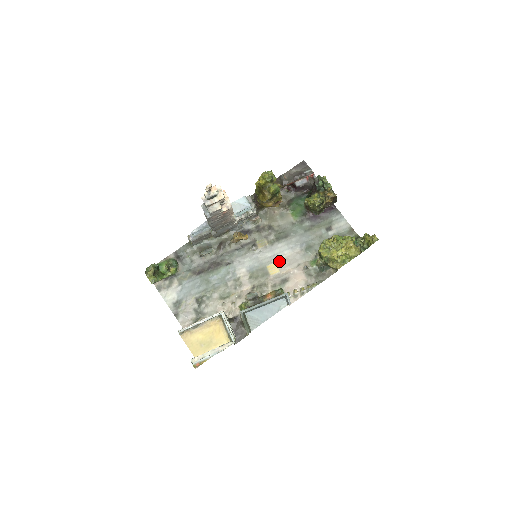
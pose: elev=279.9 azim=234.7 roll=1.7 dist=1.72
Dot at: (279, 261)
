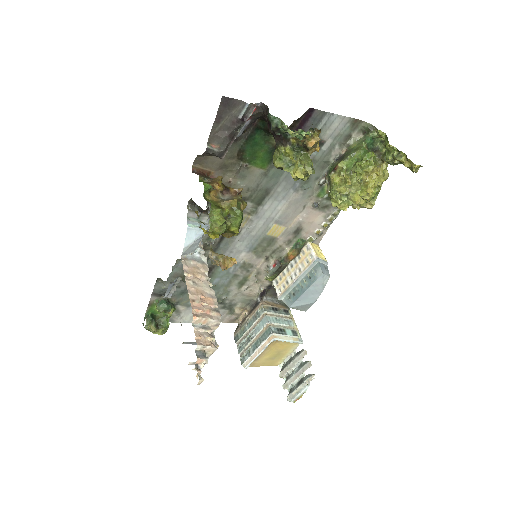
Dot at: (278, 221)
